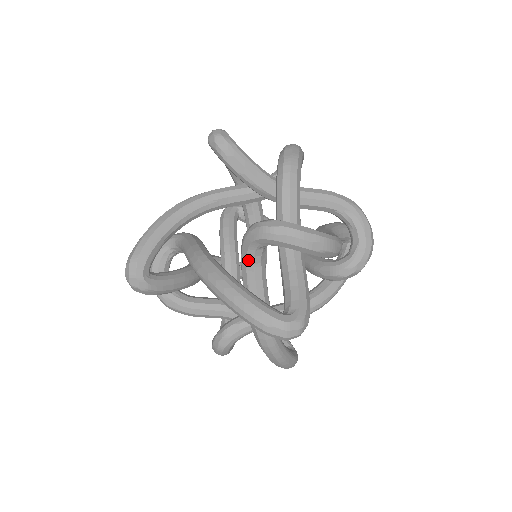
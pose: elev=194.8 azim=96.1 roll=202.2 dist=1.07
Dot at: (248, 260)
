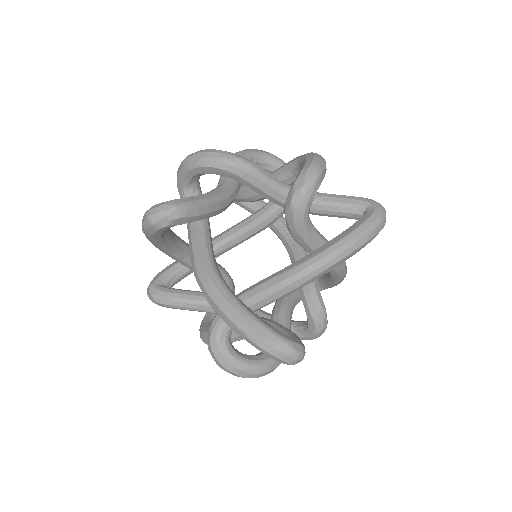
Dot at: occluded
